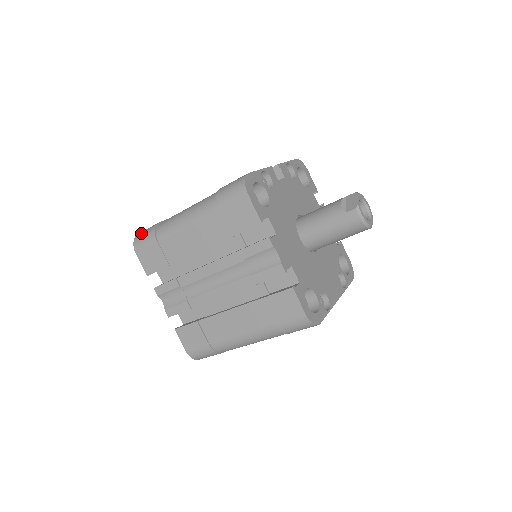
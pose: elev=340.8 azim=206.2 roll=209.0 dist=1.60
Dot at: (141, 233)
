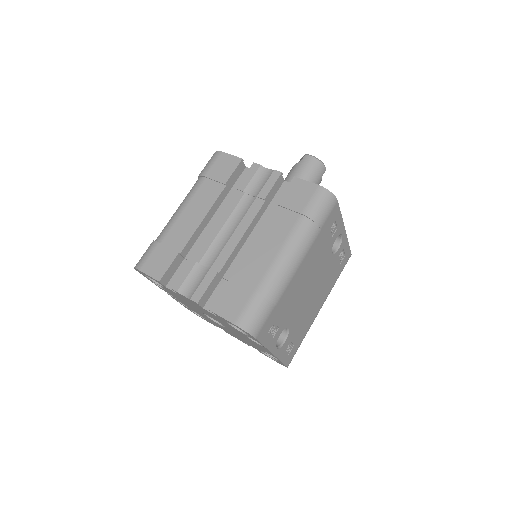
Dot at: occluded
